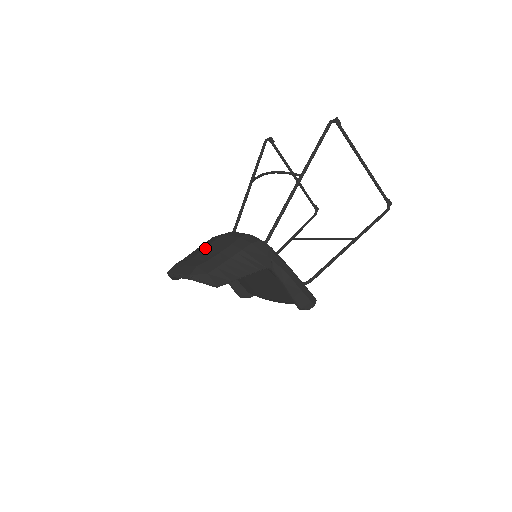
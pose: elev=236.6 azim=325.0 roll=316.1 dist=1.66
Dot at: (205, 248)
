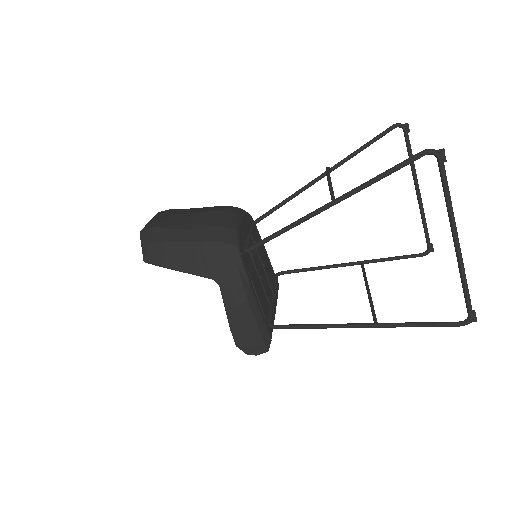
Dot at: (192, 213)
